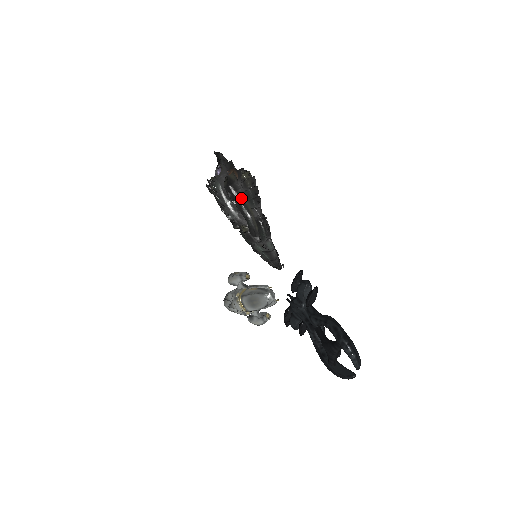
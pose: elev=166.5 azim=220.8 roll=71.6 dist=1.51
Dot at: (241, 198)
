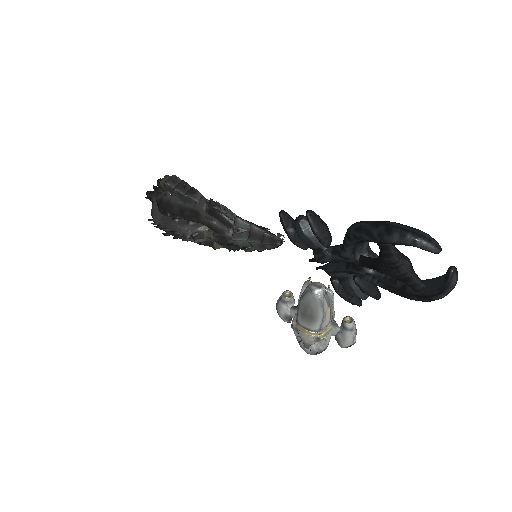
Dot at: (178, 206)
